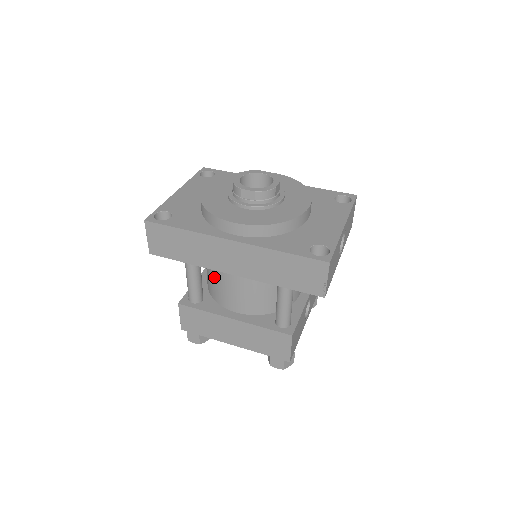
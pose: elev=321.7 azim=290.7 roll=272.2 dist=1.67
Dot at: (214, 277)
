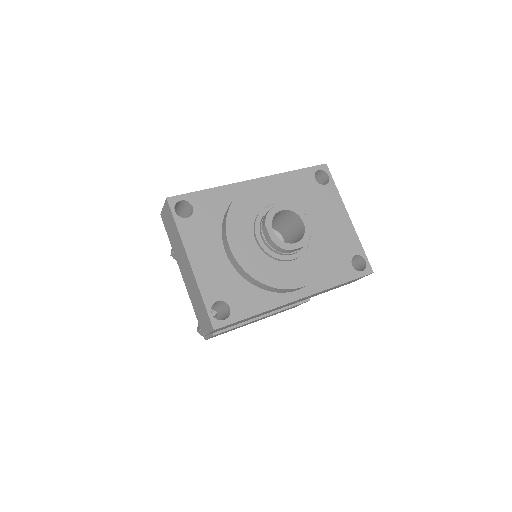
Dot at: occluded
